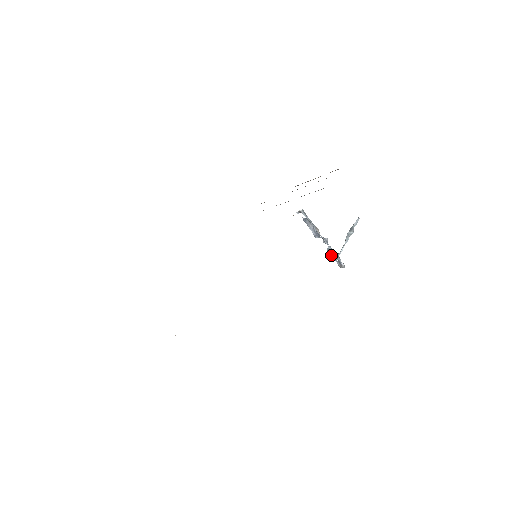
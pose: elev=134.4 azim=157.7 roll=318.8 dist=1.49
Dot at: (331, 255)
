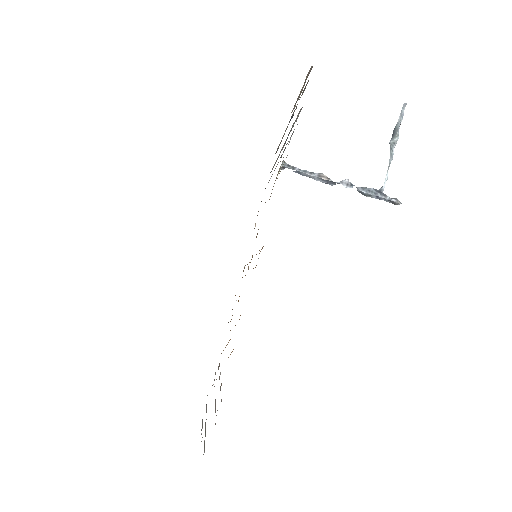
Dot at: (370, 196)
